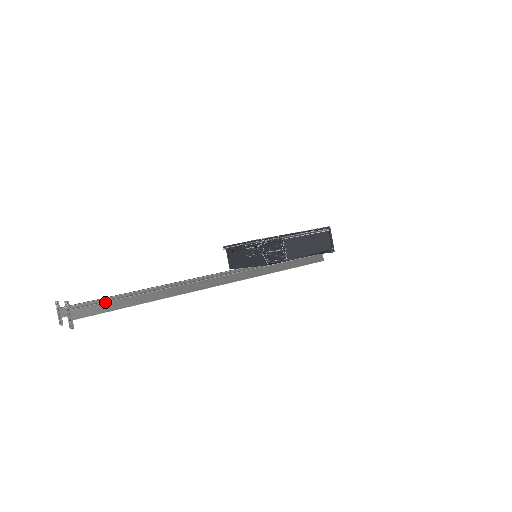
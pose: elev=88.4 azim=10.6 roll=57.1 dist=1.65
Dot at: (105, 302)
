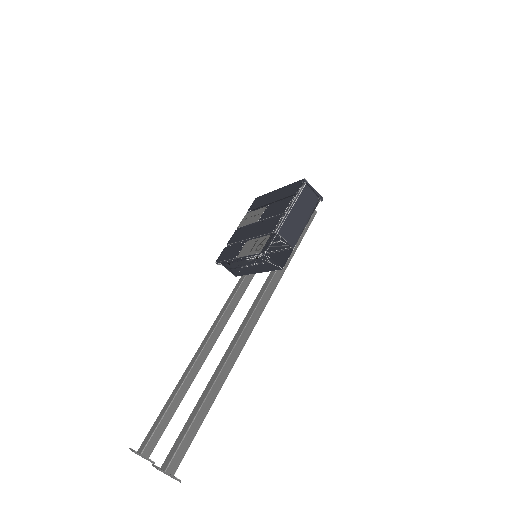
Dot at: (184, 436)
